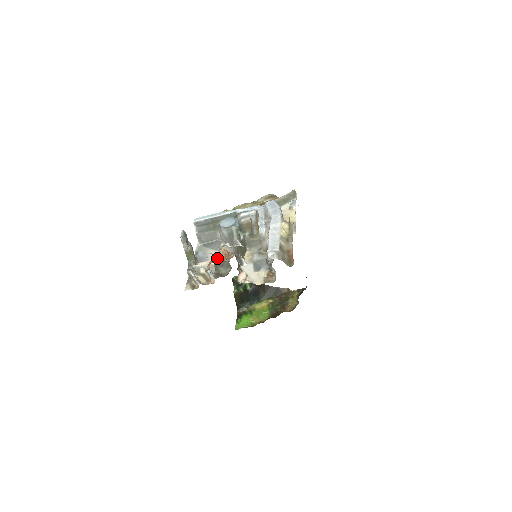
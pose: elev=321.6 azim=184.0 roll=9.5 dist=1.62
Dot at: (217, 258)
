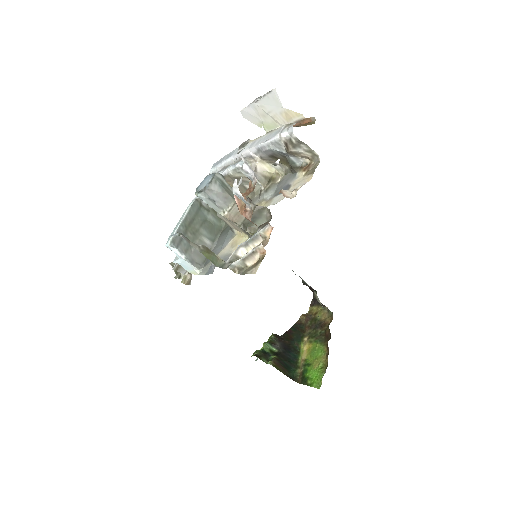
Dot at: (243, 203)
